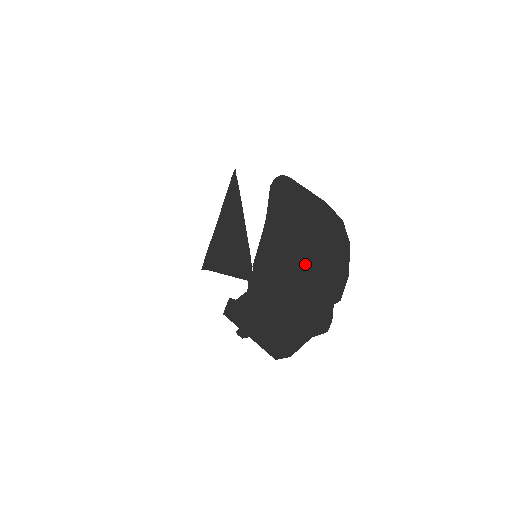
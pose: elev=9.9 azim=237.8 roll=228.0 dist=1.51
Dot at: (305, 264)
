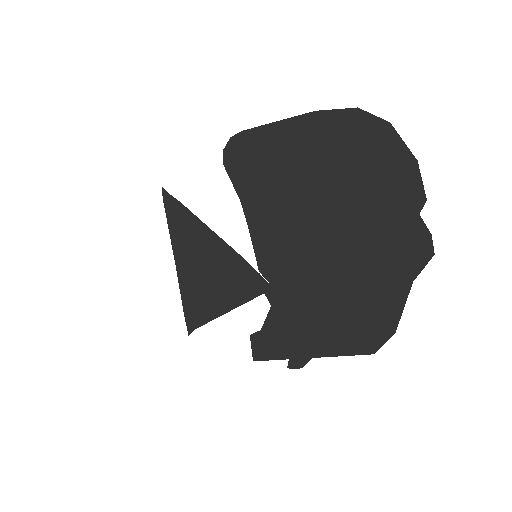
Dot at: (337, 204)
